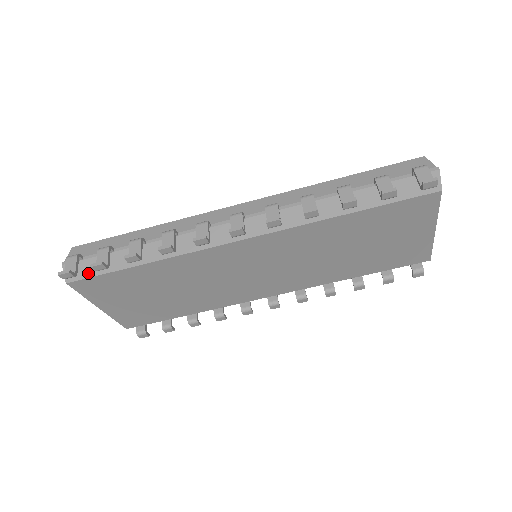
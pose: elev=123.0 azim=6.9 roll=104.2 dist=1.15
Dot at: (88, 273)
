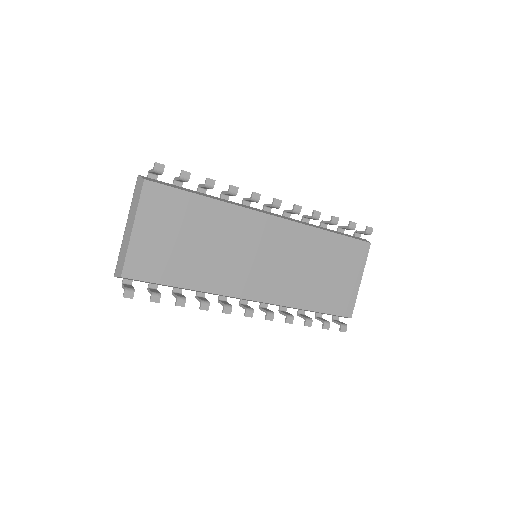
Dot at: (163, 183)
